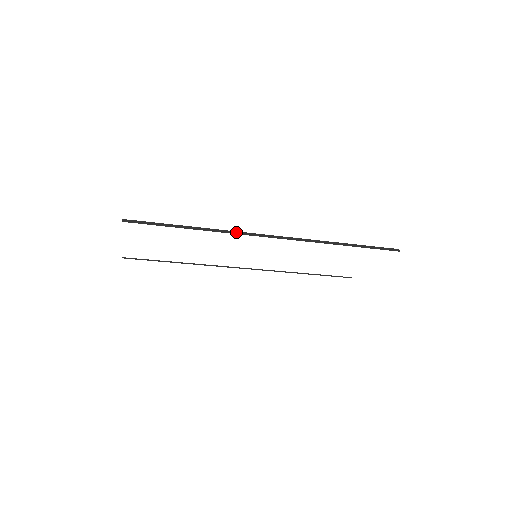
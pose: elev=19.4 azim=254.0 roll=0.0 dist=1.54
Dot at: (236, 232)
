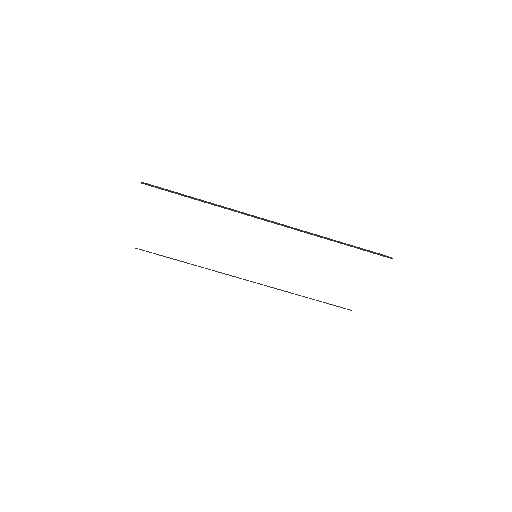
Dot at: (237, 211)
